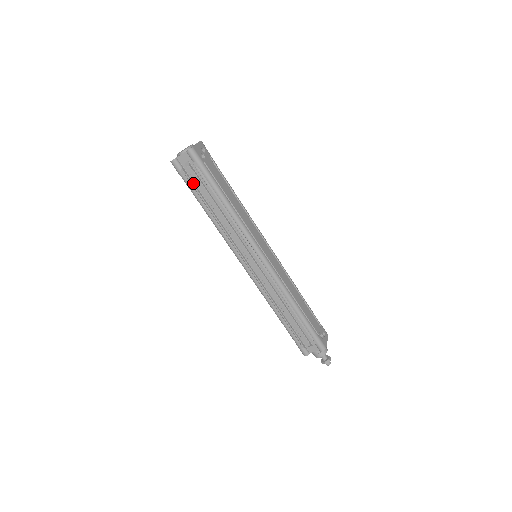
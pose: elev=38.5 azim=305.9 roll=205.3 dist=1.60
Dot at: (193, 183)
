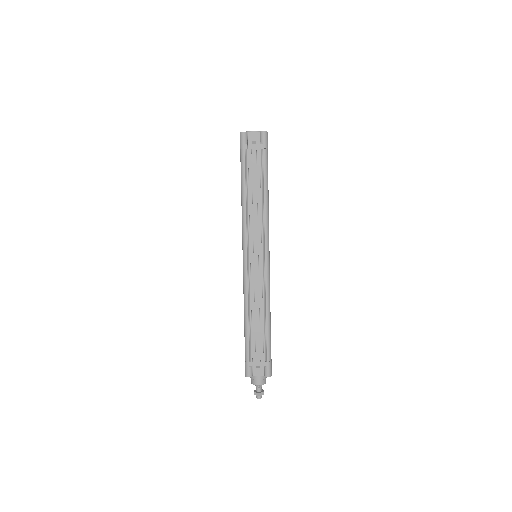
Dot at: (248, 160)
